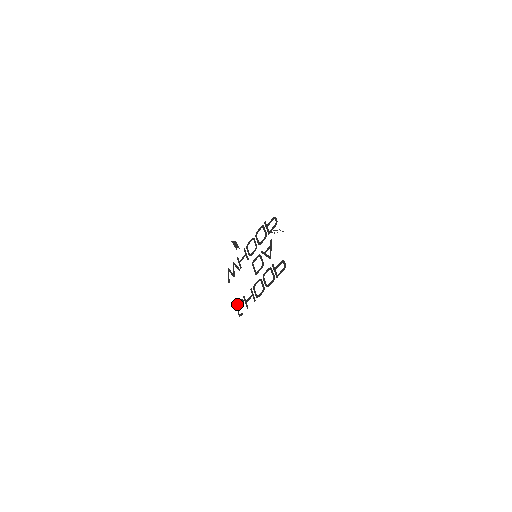
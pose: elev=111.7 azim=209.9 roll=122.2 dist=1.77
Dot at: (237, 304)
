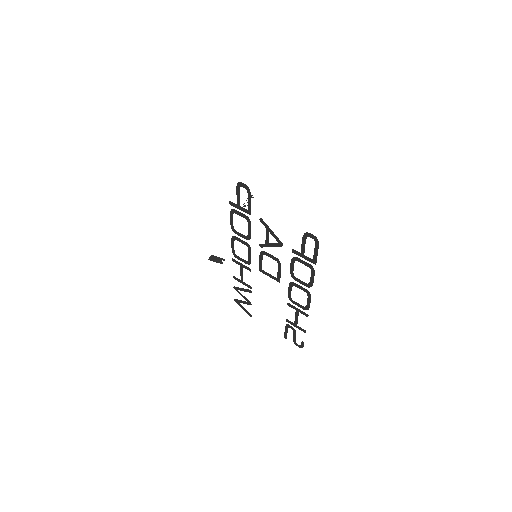
Dot at: (285, 335)
